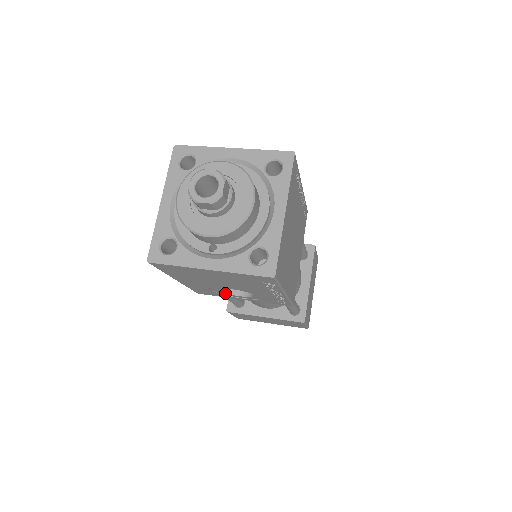
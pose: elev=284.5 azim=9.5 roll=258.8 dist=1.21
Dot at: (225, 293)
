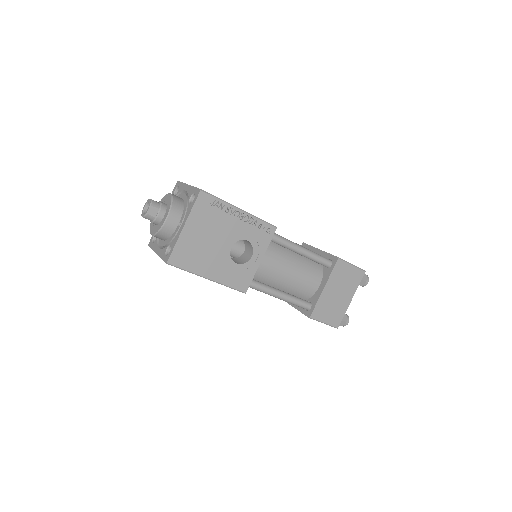
Dot at: (244, 265)
